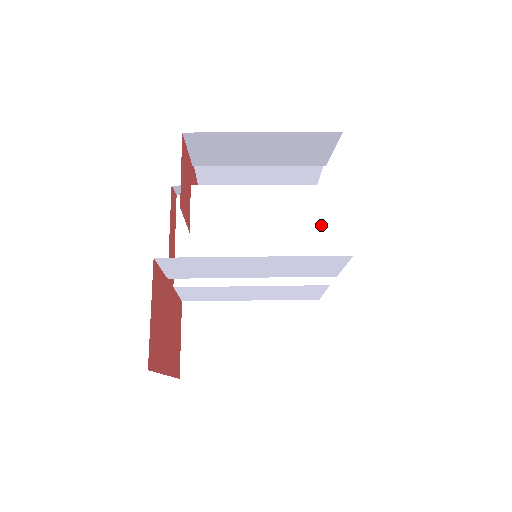
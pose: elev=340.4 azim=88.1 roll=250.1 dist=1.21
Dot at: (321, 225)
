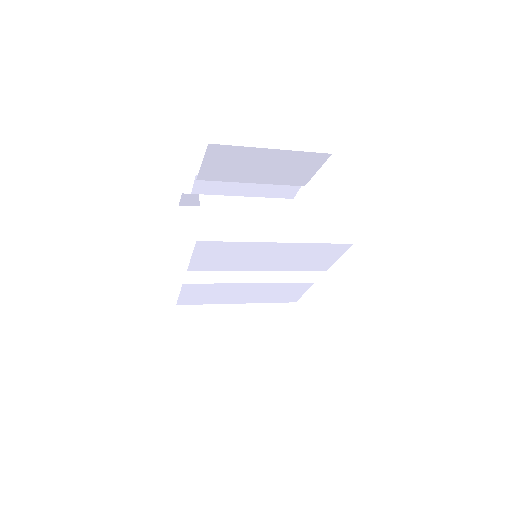
Dot at: (309, 230)
